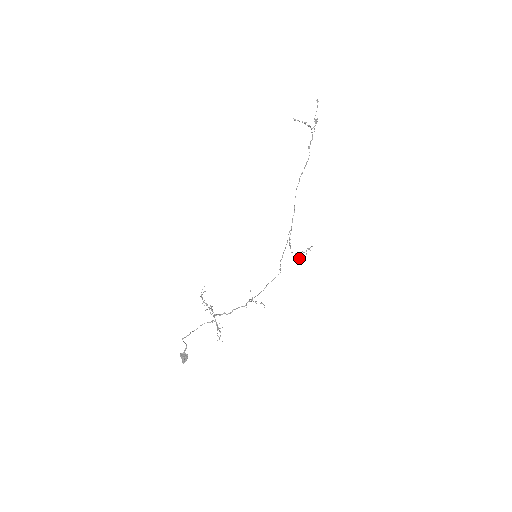
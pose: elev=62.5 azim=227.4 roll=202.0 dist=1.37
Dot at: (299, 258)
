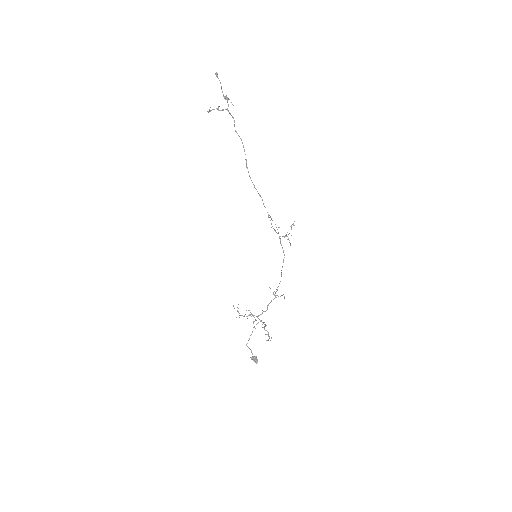
Dot at: occluded
